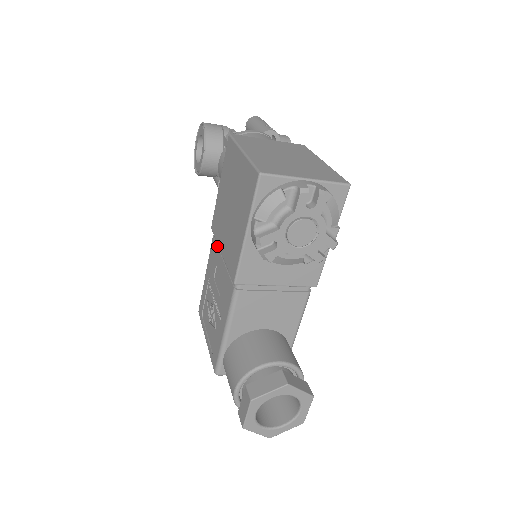
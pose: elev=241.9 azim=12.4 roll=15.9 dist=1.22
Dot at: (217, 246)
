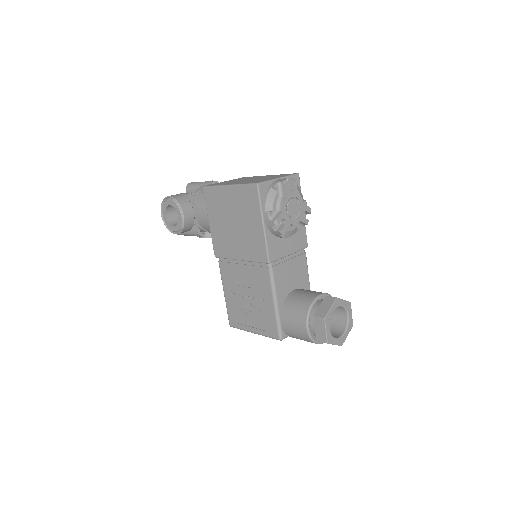
Dot at: (229, 262)
